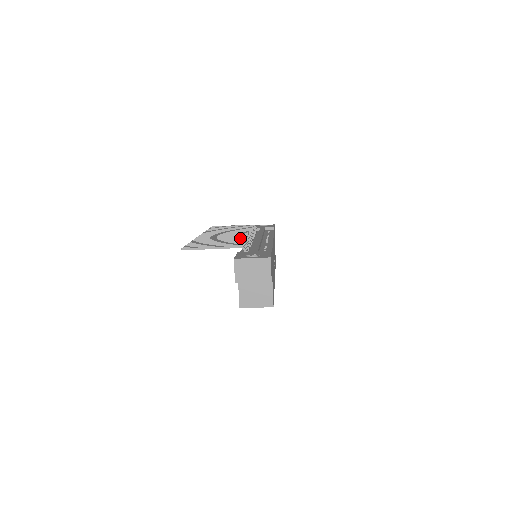
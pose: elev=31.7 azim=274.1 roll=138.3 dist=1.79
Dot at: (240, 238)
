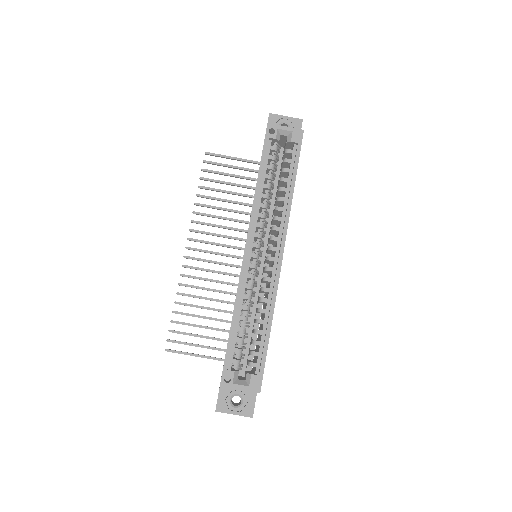
Dot at: (248, 214)
